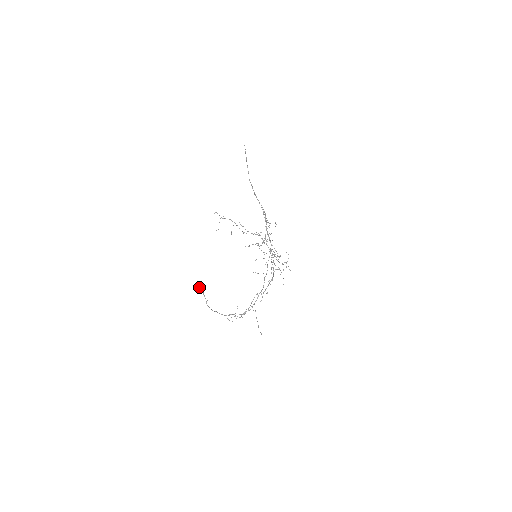
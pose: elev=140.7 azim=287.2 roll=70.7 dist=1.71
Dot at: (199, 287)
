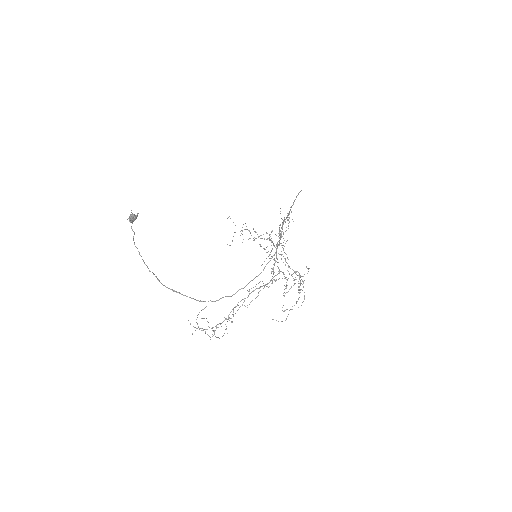
Dot at: (131, 214)
